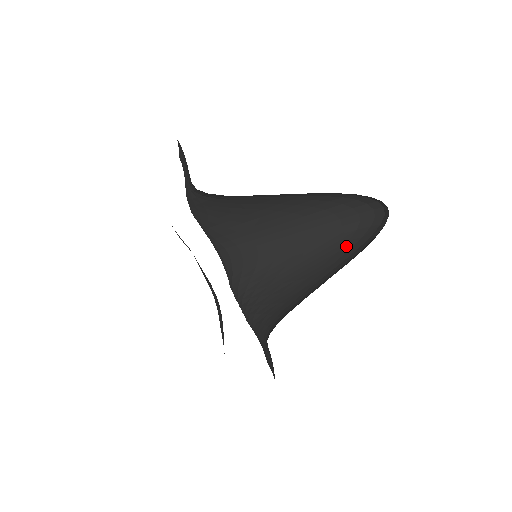
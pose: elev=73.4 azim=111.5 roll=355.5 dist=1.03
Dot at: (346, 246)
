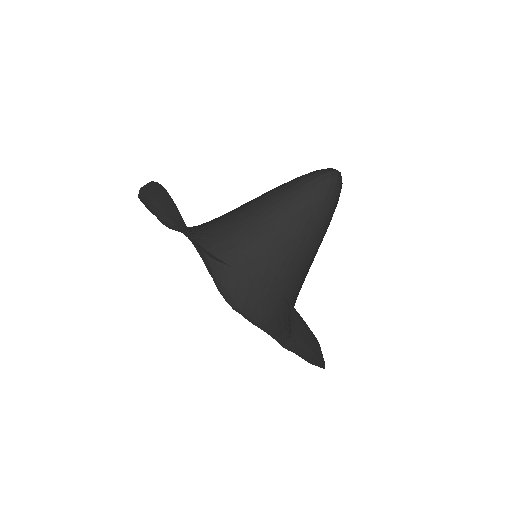
Dot at: occluded
